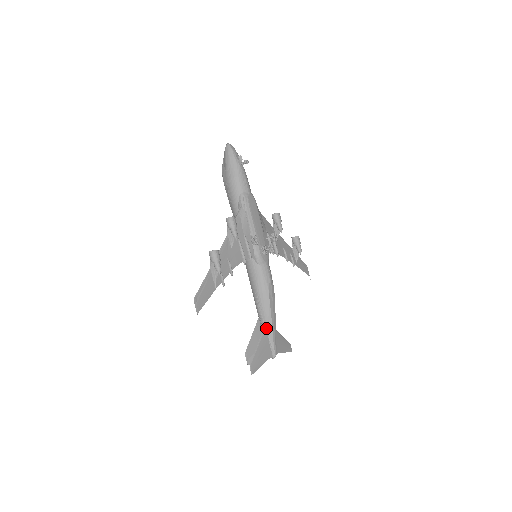
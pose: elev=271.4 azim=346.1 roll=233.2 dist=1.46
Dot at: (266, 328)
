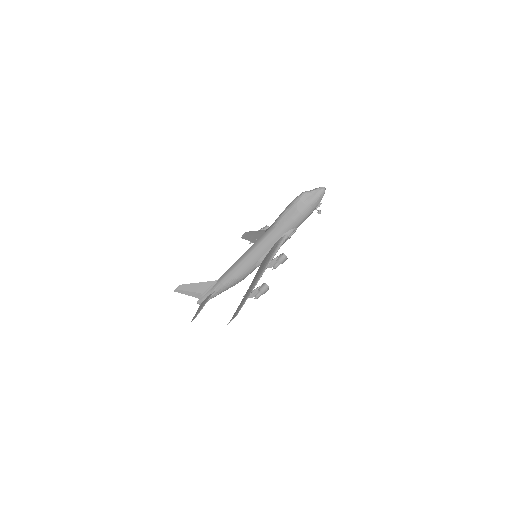
Dot at: (216, 293)
